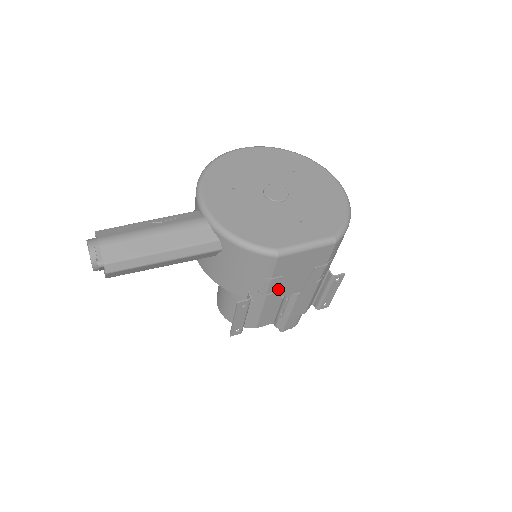
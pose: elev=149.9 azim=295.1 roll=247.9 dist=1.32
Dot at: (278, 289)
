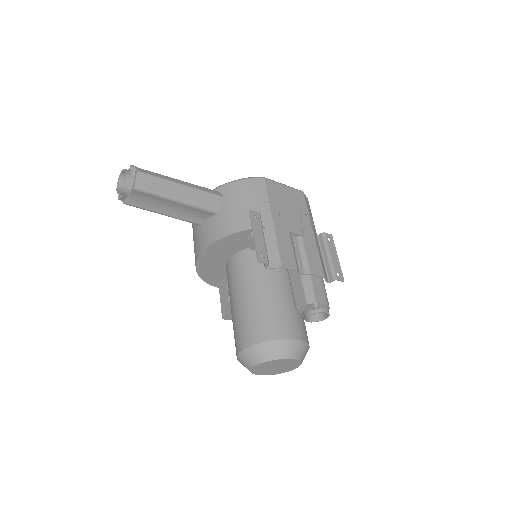
Dot at: (280, 216)
